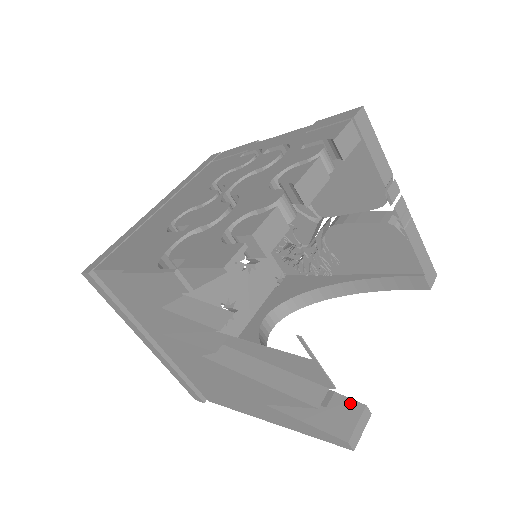
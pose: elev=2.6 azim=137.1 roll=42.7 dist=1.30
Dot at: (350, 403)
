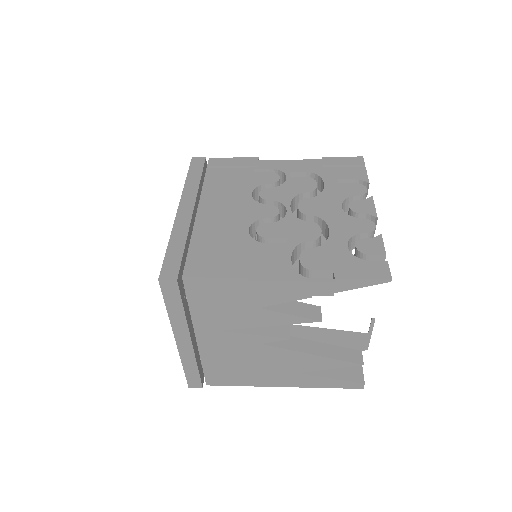
Dot at: occluded
